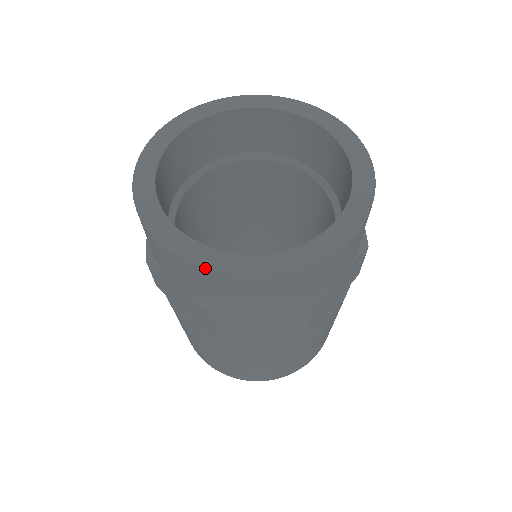
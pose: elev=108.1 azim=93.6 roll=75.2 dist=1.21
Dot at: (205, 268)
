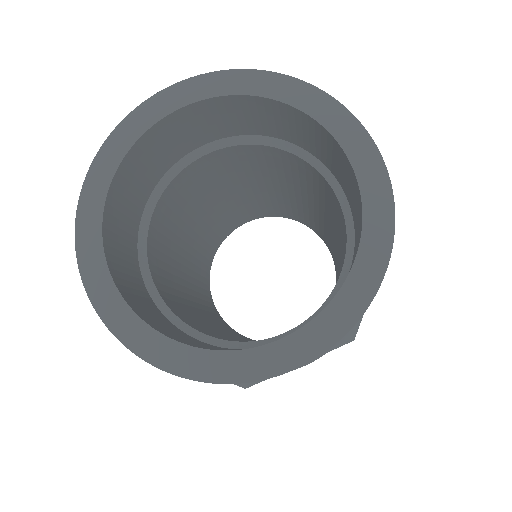
Dot at: (111, 331)
